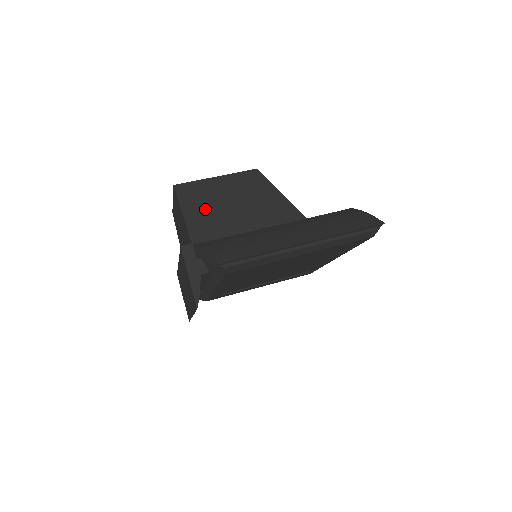
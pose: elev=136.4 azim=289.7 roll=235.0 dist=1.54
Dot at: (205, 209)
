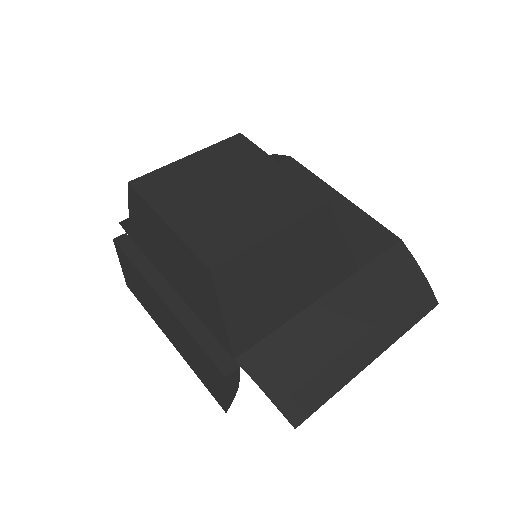
Dot at: (254, 300)
